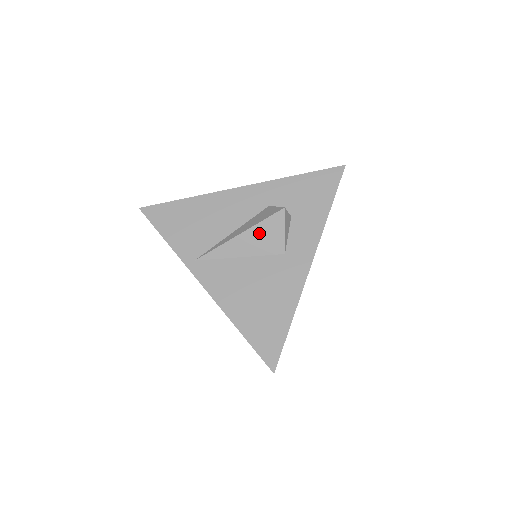
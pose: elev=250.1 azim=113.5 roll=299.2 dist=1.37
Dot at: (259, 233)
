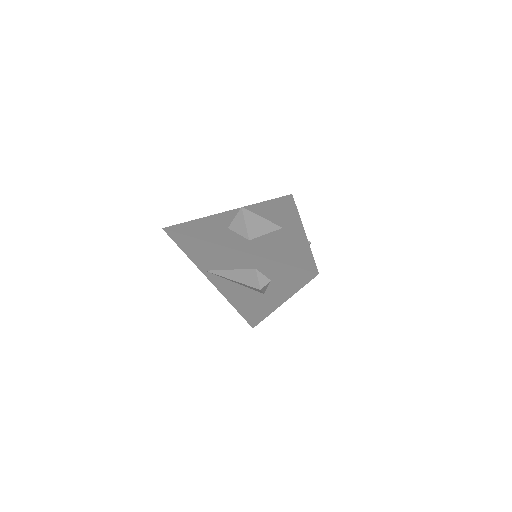
Dot at: (245, 285)
